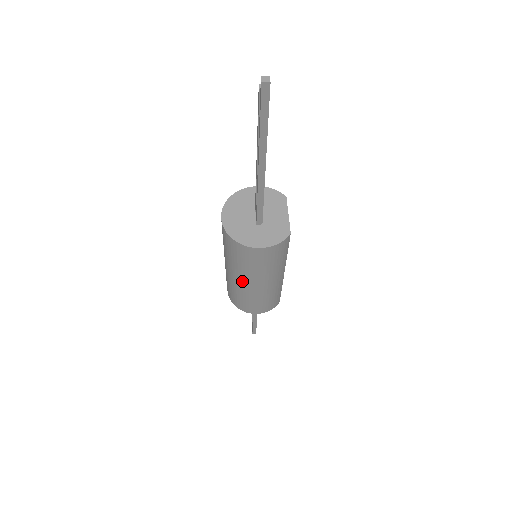
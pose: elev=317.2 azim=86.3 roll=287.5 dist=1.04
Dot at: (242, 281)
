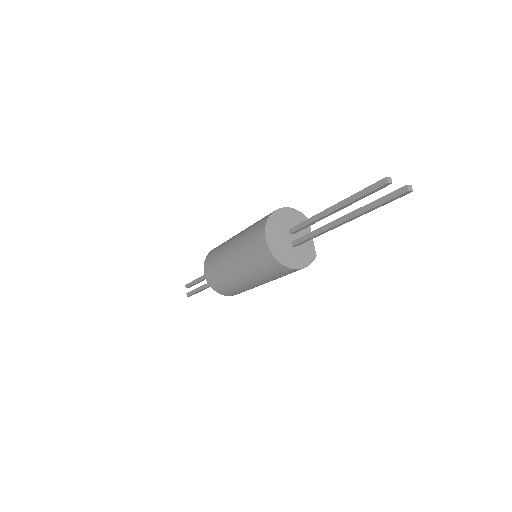
Dot at: (249, 281)
